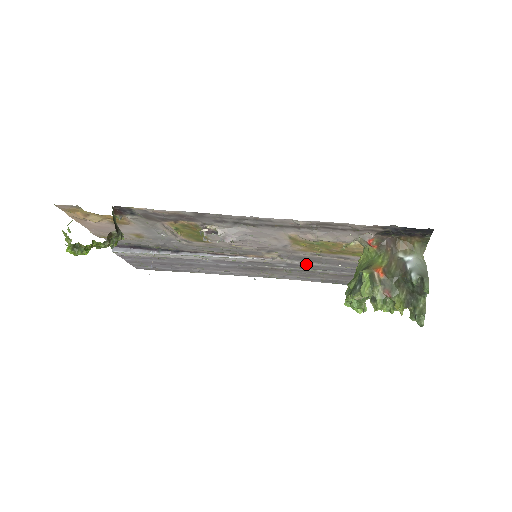
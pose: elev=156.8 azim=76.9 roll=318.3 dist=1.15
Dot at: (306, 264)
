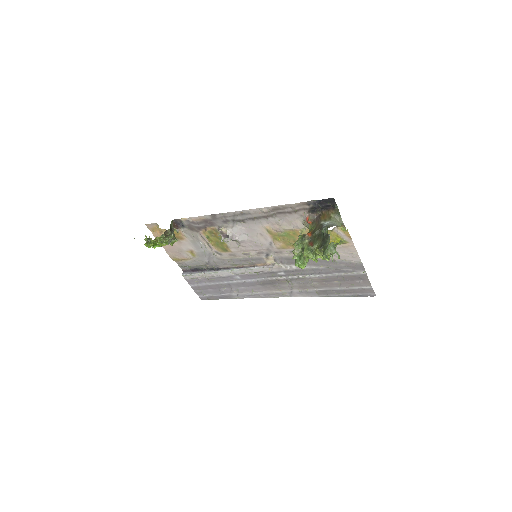
Dot at: (295, 269)
